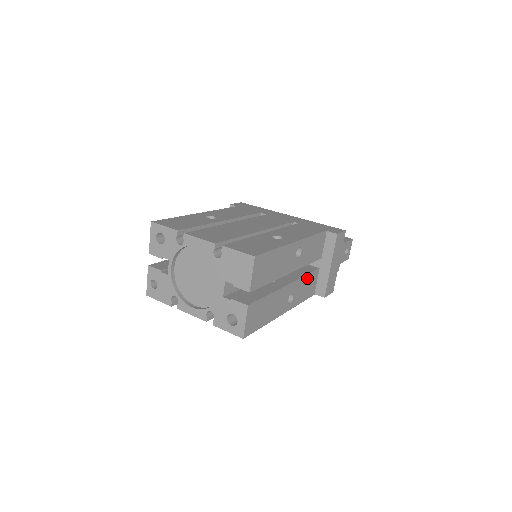
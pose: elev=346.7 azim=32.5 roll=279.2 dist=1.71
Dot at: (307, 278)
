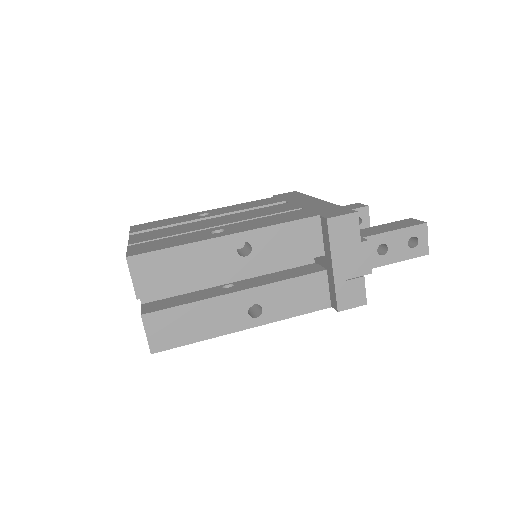
Dot at: (293, 283)
